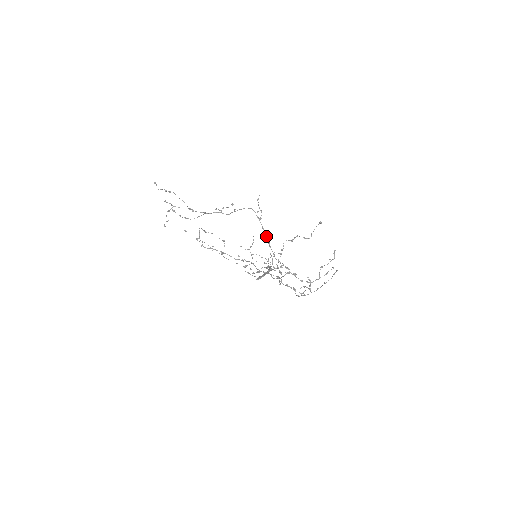
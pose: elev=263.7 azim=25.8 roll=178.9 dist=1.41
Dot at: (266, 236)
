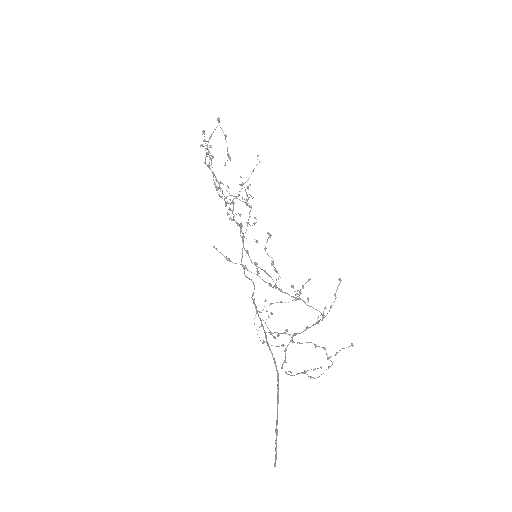
Dot at: (302, 332)
